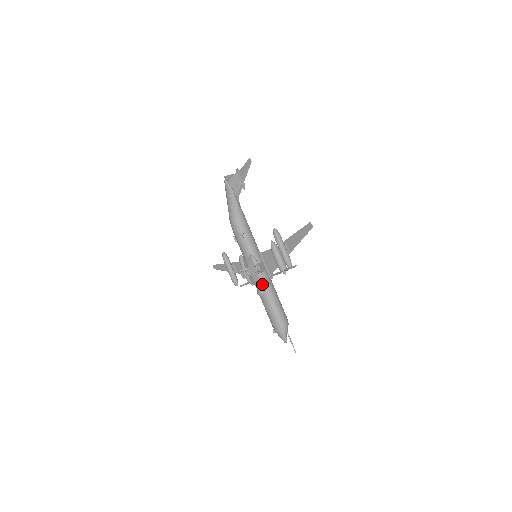
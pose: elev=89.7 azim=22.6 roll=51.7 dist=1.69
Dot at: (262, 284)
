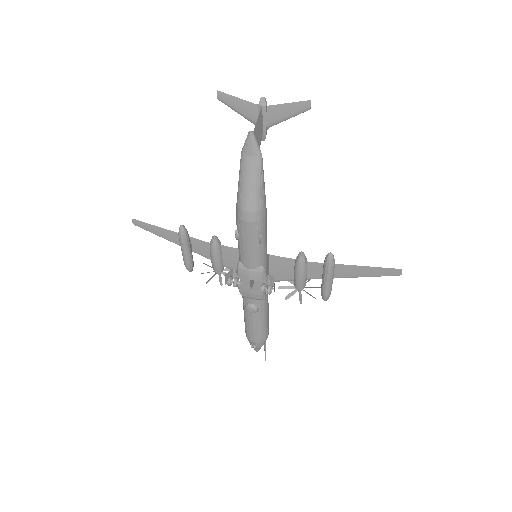
Dot at: (261, 300)
